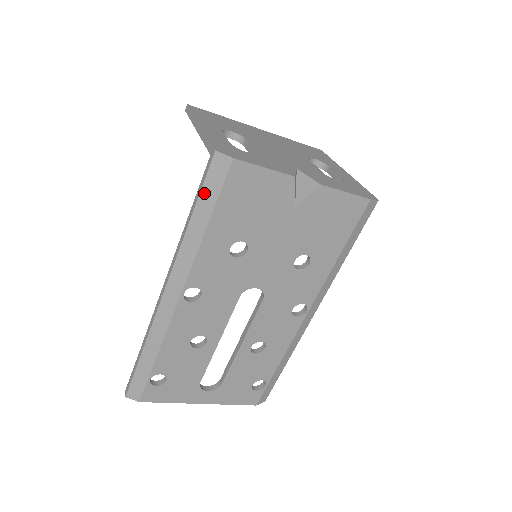
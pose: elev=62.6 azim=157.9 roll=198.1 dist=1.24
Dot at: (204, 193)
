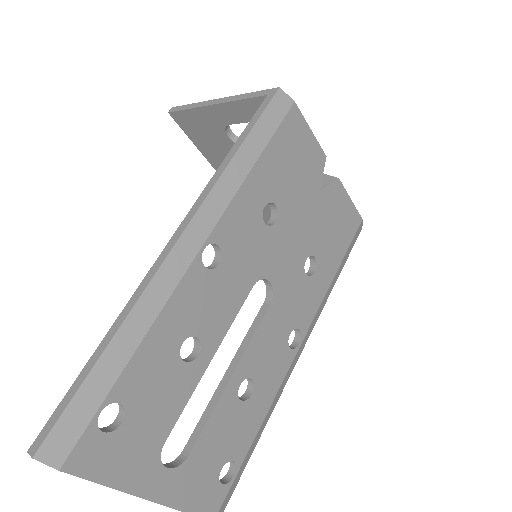
Dot at: (260, 125)
